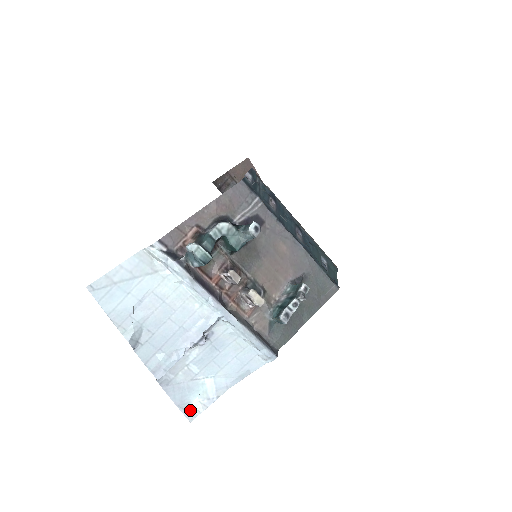
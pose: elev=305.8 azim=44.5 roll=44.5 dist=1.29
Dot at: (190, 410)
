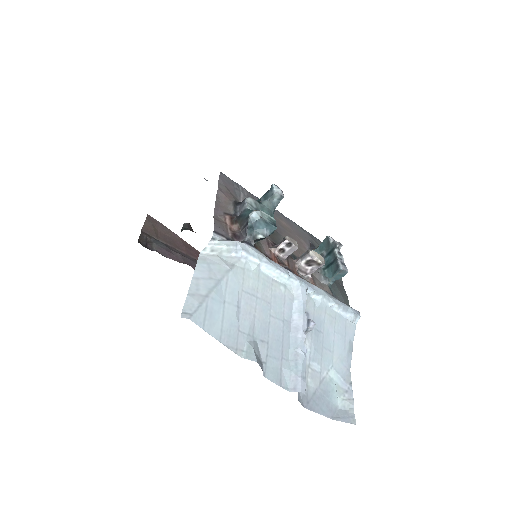
Dot at: (344, 414)
